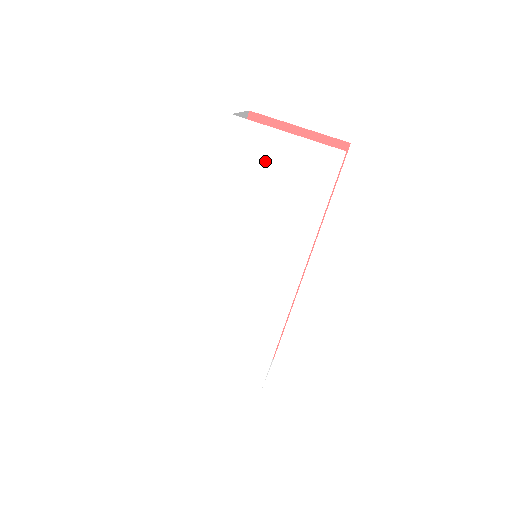
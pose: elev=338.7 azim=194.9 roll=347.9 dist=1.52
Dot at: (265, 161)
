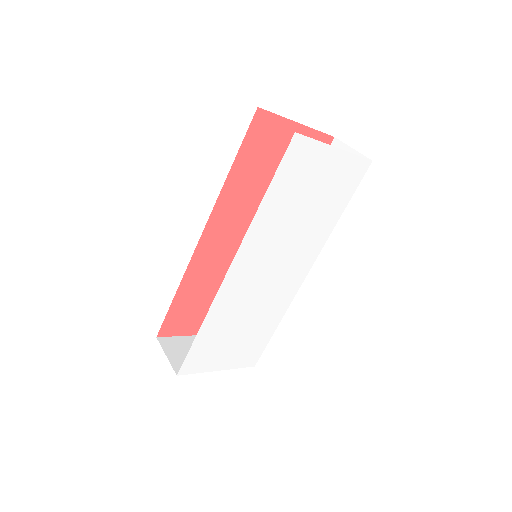
Dot at: (312, 176)
